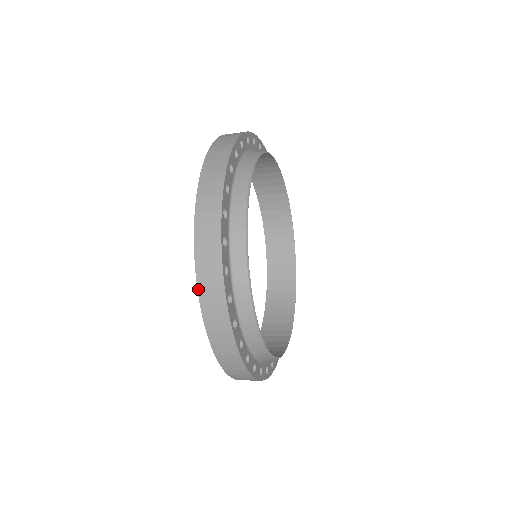
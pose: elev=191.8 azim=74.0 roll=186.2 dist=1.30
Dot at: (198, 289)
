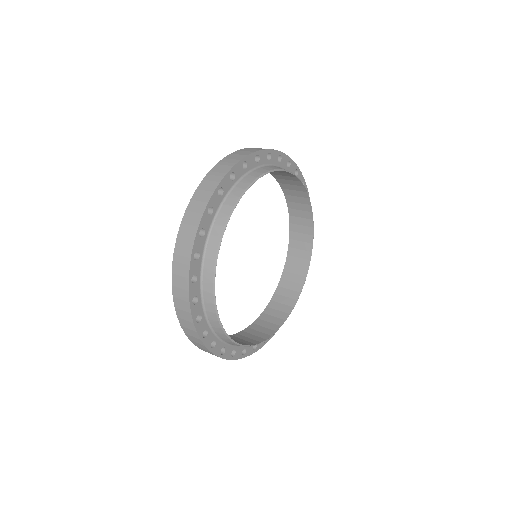
Dot at: occluded
